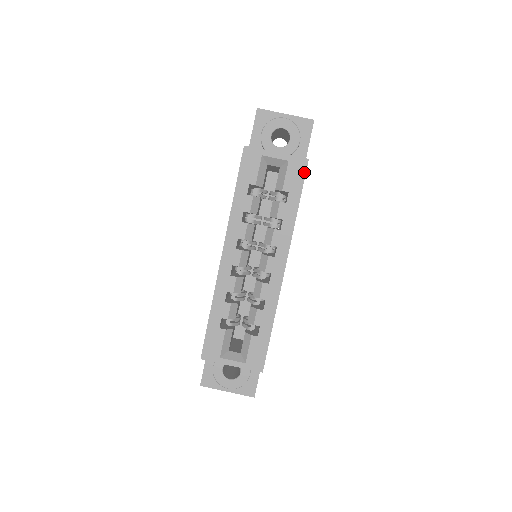
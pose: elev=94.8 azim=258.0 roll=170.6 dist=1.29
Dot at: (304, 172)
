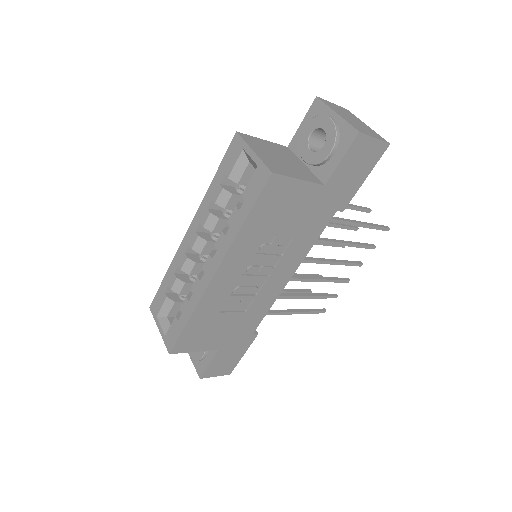
Dot at: (263, 185)
